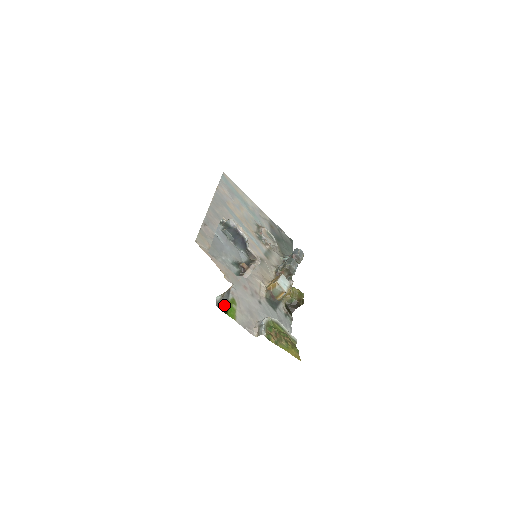
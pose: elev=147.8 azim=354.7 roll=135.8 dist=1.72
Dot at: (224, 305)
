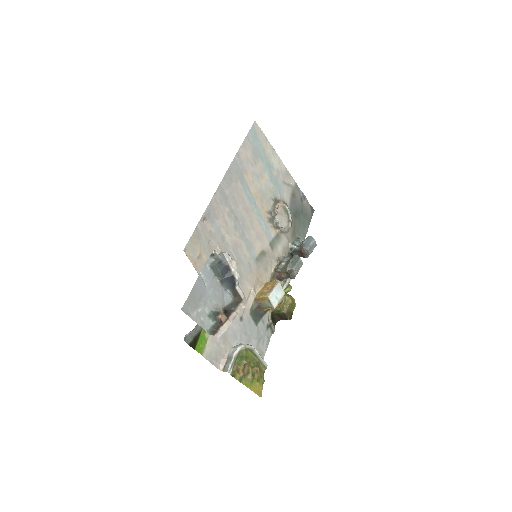
Dot at: (195, 336)
